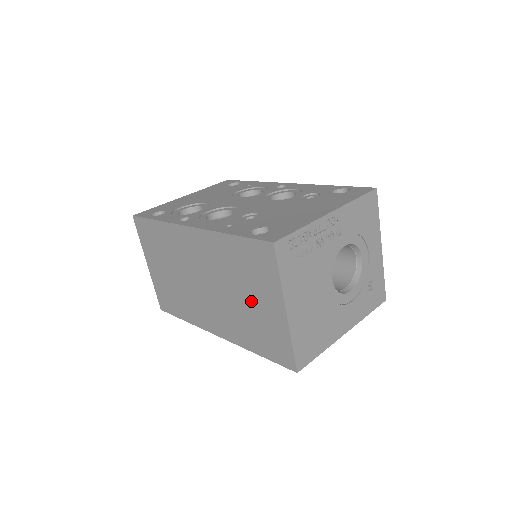
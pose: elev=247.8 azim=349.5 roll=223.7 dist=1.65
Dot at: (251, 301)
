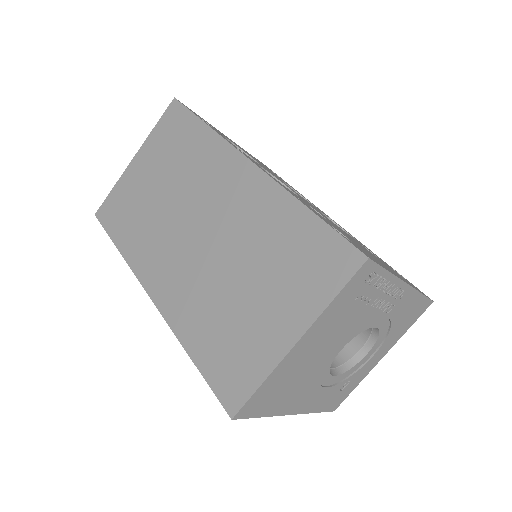
Dot at: (253, 295)
